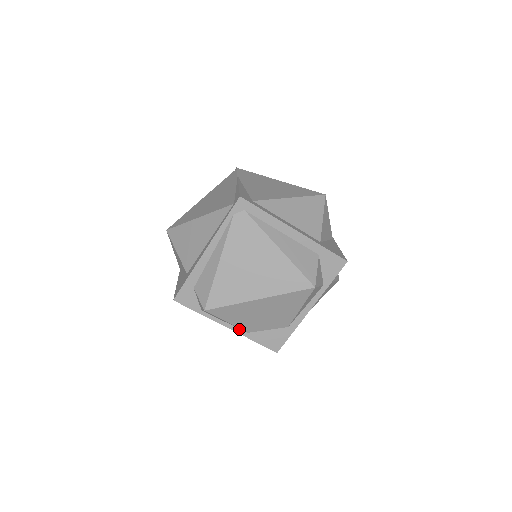
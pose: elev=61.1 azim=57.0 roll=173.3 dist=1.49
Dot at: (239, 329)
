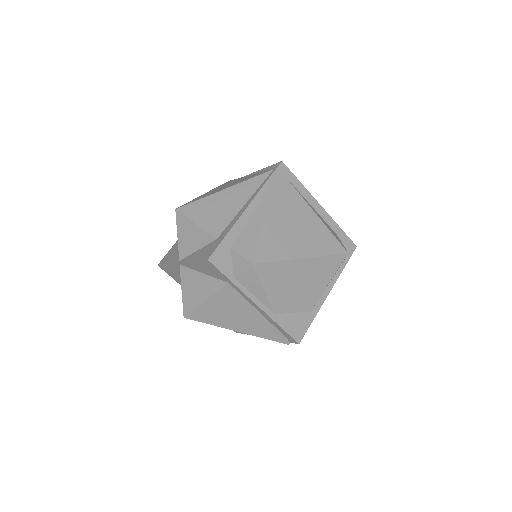
Dot at: (267, 308)
